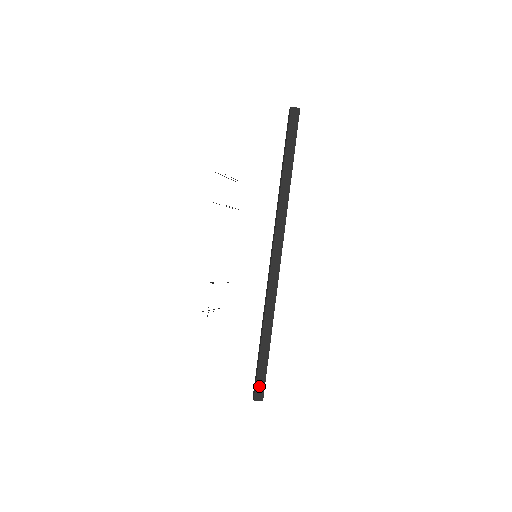
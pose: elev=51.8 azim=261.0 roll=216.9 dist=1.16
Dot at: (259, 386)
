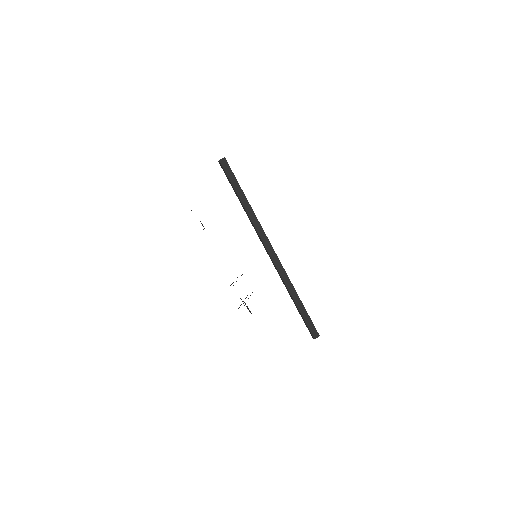
Dot at: (312, 330)
